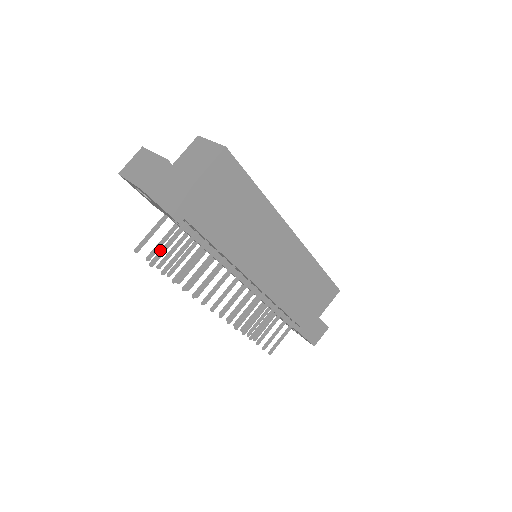
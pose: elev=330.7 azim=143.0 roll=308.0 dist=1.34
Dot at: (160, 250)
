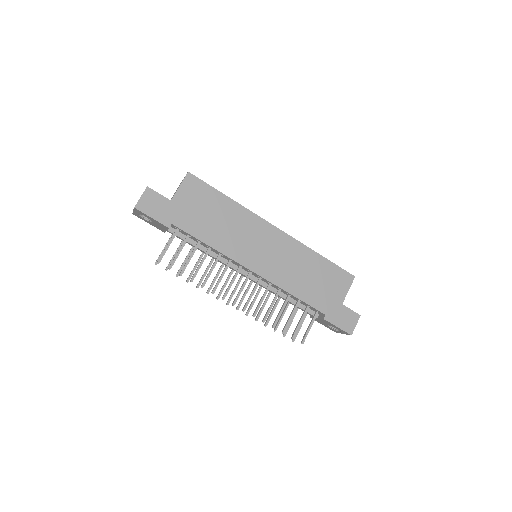
Dot at: (163, 251)
